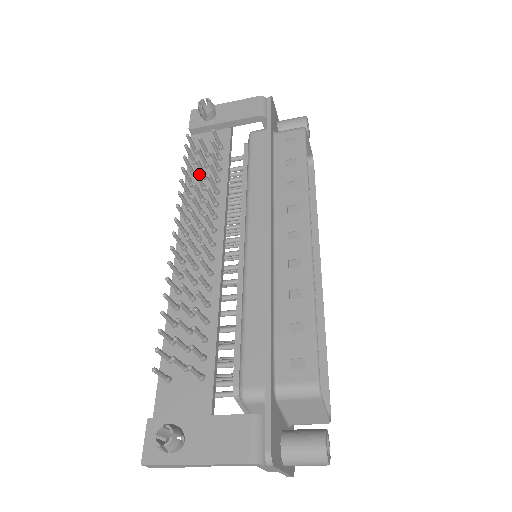
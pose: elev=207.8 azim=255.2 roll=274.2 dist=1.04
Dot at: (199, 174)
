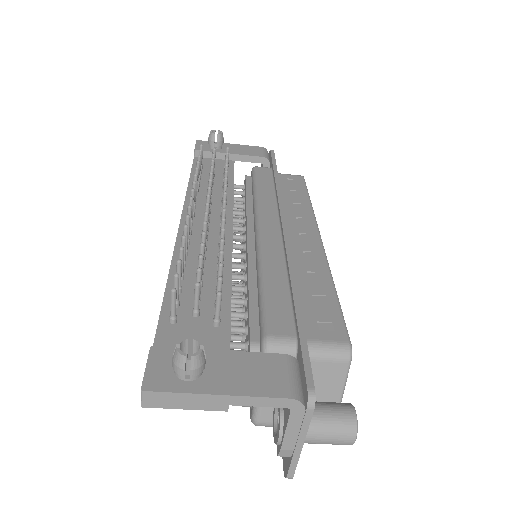
Dot at: (204, 180)
